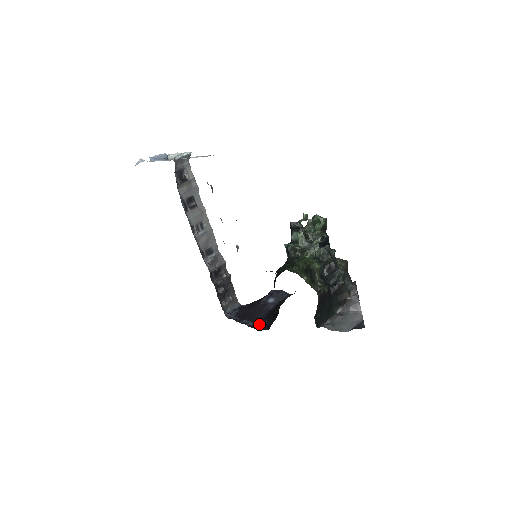
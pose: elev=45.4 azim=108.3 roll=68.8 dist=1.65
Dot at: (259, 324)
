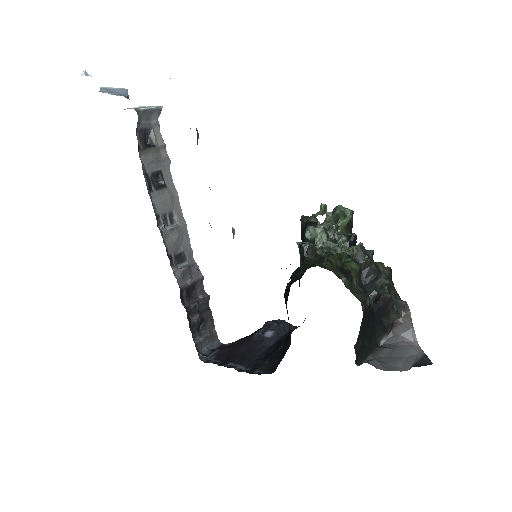
Dot at: (255, 367)
